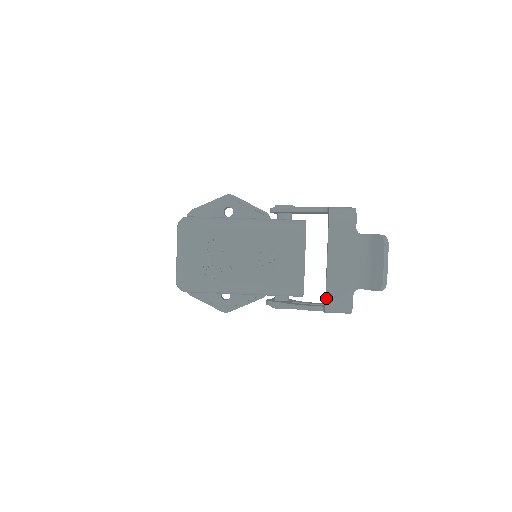
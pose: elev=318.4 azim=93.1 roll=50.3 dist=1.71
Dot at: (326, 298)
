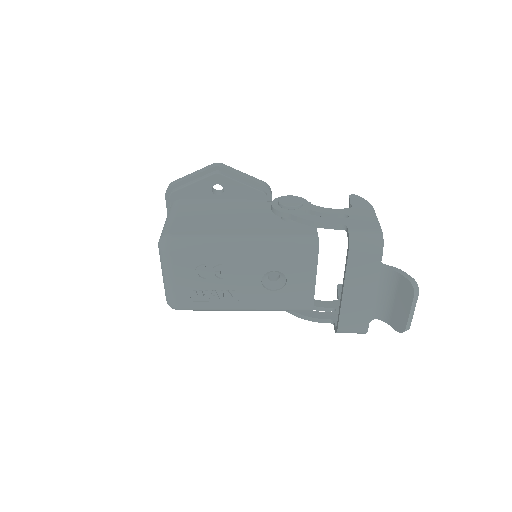
Dot at: (338, 326)
